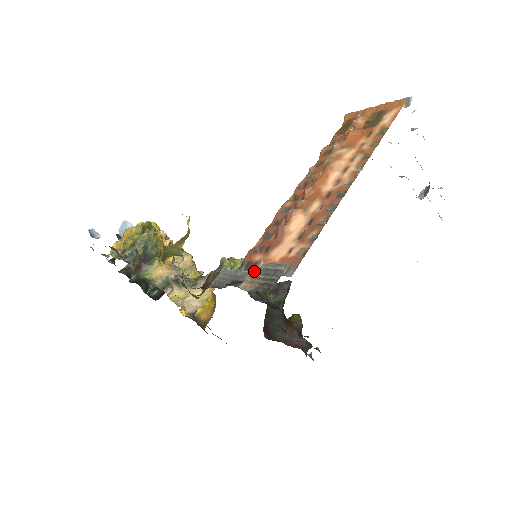
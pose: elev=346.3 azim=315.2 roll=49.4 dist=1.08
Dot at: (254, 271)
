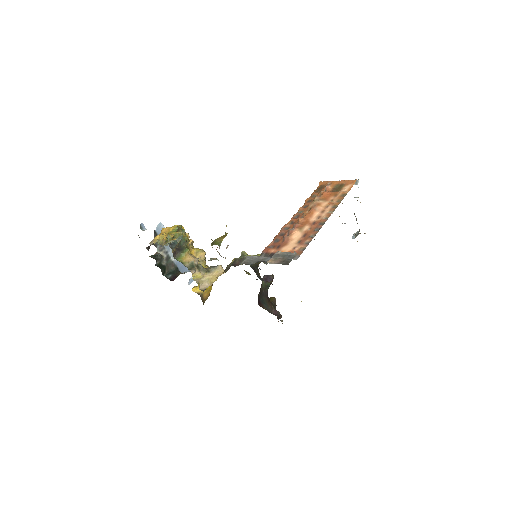
Dot at: (275, 255)
